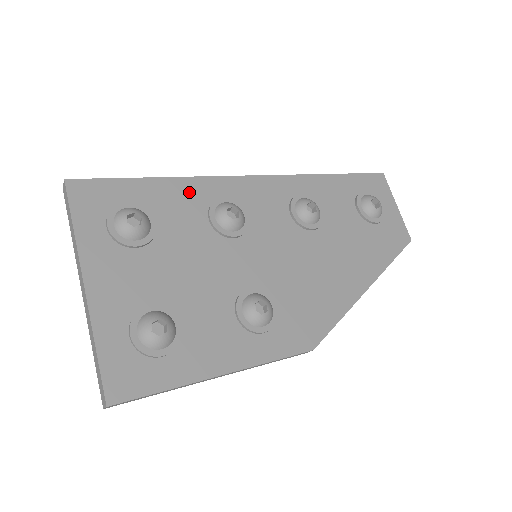
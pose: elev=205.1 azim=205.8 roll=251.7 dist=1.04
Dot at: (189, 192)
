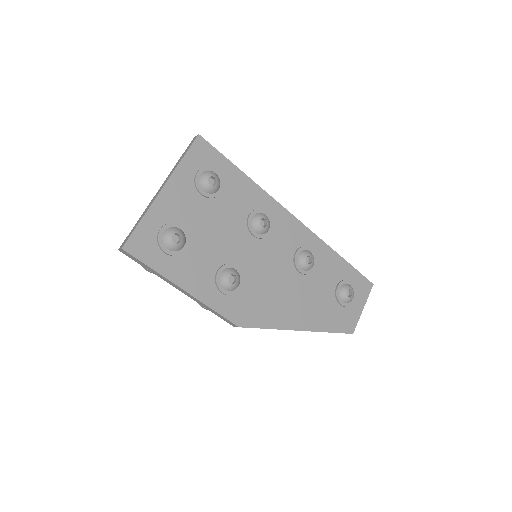
Dot at: (252, 193)
